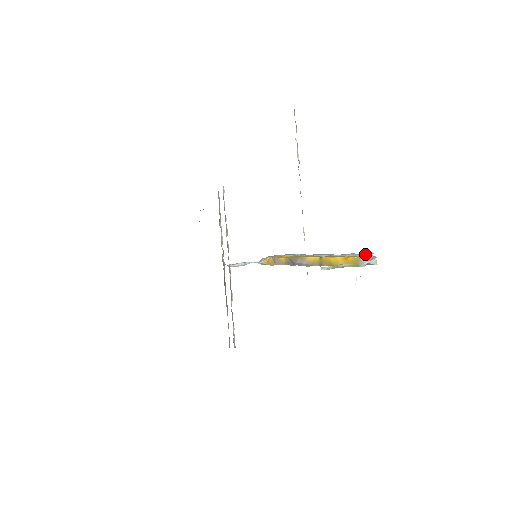
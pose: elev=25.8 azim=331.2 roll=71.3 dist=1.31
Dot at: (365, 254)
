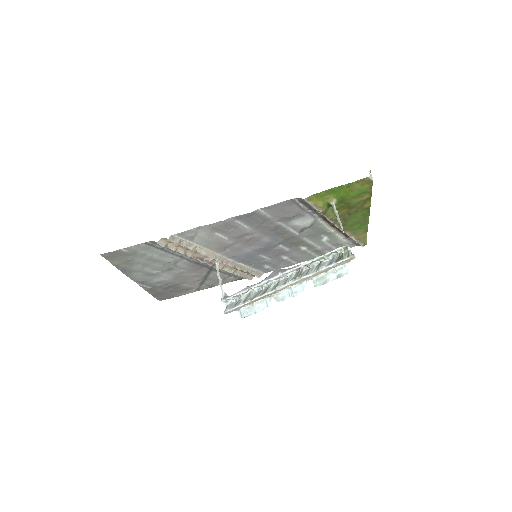
Dot at: (344, 265)
